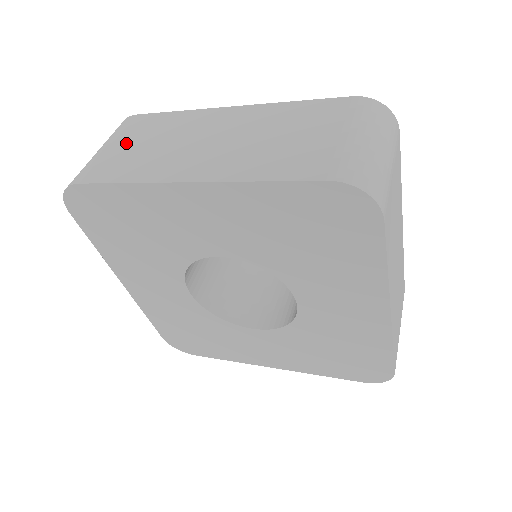
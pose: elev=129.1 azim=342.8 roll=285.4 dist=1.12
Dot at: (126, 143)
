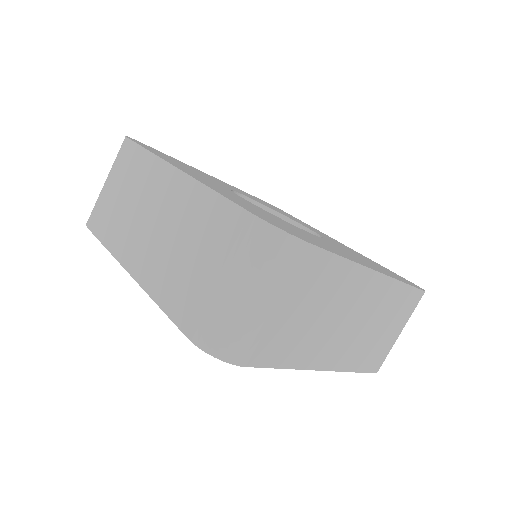
Dot at: (115, 186)
